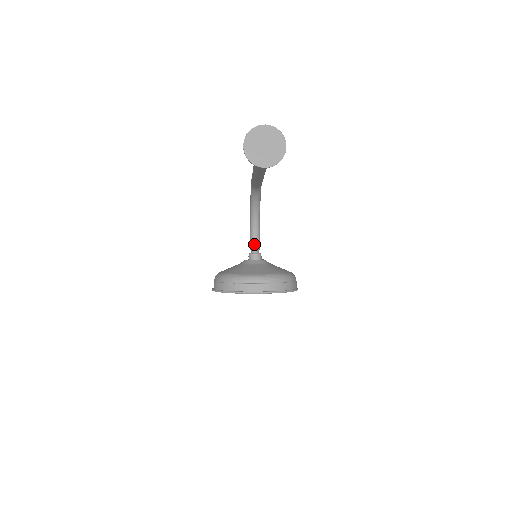
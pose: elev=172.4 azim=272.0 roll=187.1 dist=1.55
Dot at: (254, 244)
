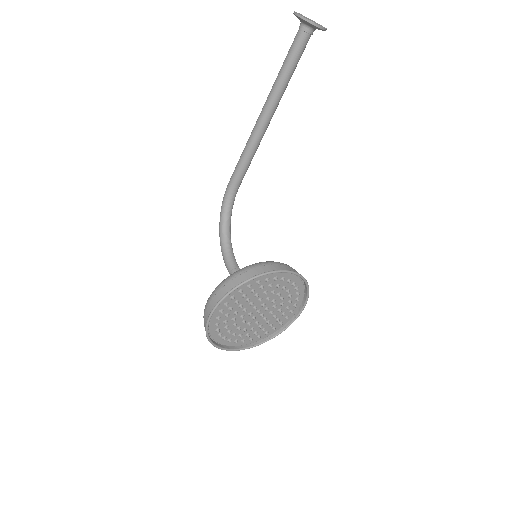
Dot at: (237, 269)
